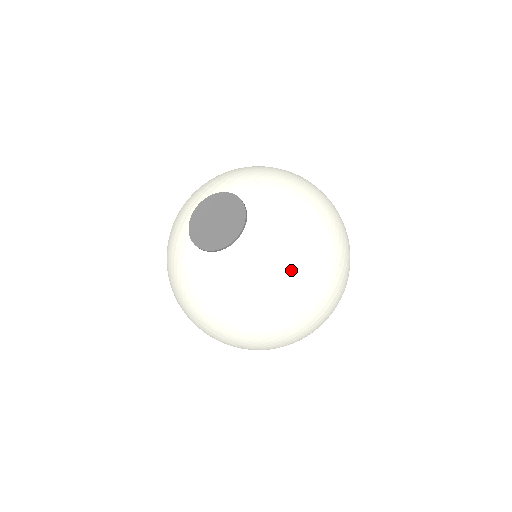
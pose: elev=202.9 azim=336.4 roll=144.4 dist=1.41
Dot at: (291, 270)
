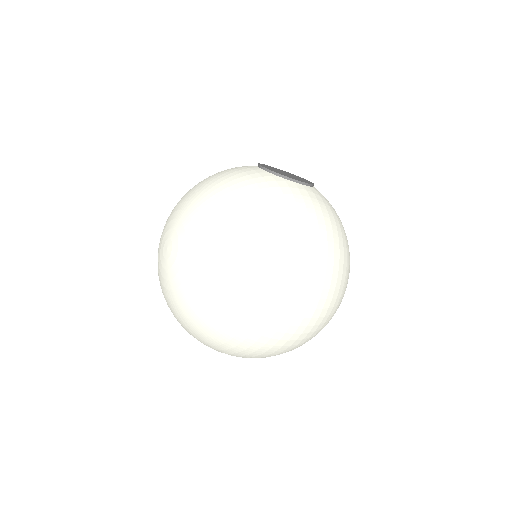
Dot at: (317, 231)
